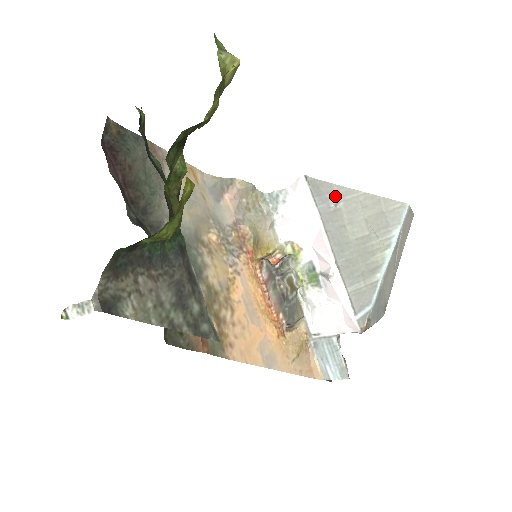
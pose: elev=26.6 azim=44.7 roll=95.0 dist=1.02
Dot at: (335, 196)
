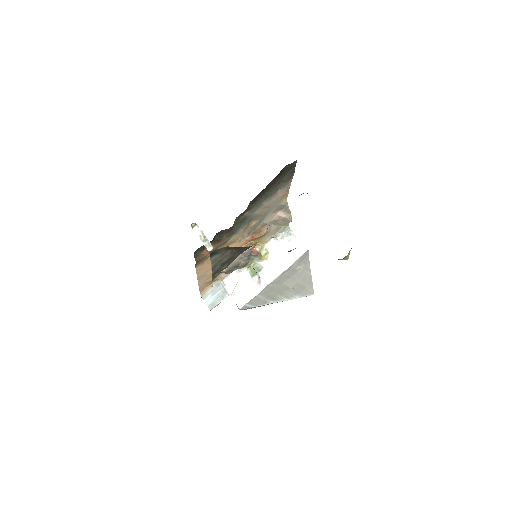
Dot at: (303, 266)
